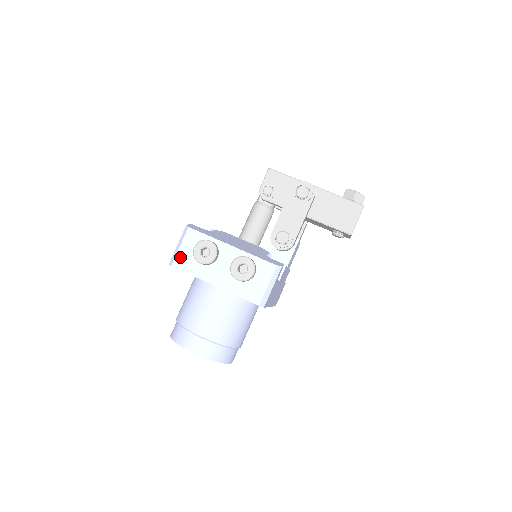
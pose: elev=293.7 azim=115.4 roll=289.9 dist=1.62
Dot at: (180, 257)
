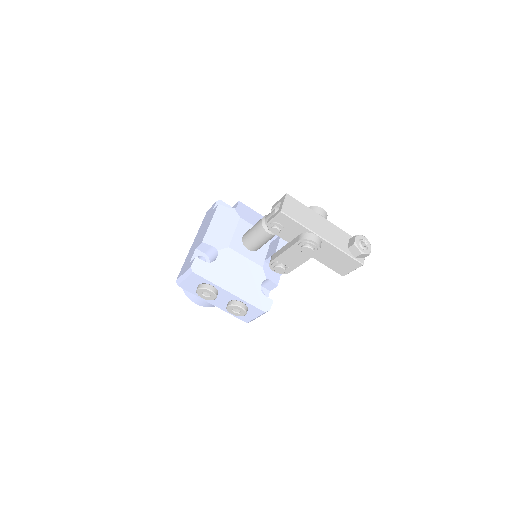
Dot at: (185, 284)
